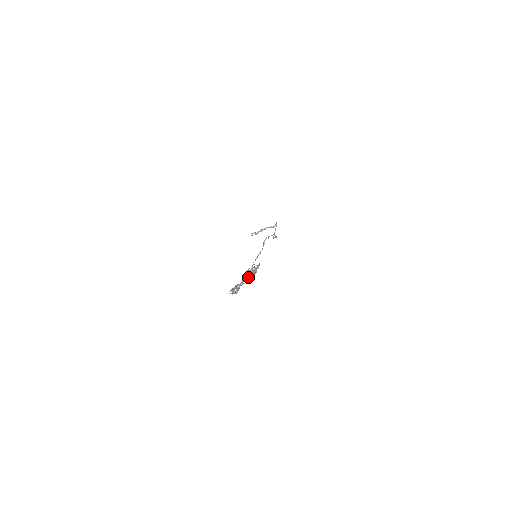
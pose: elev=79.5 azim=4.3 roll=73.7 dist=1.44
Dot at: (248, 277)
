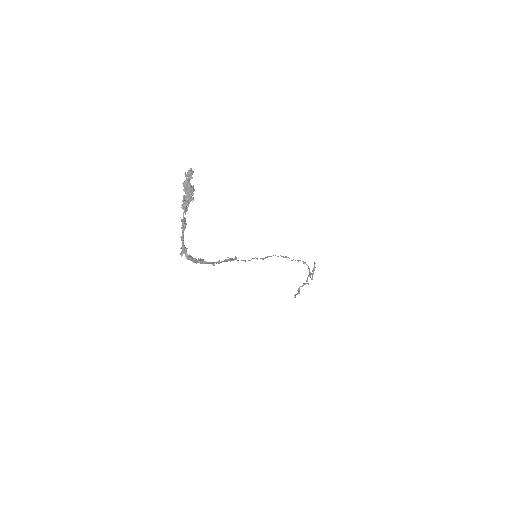
Dot at: (183, 200)
